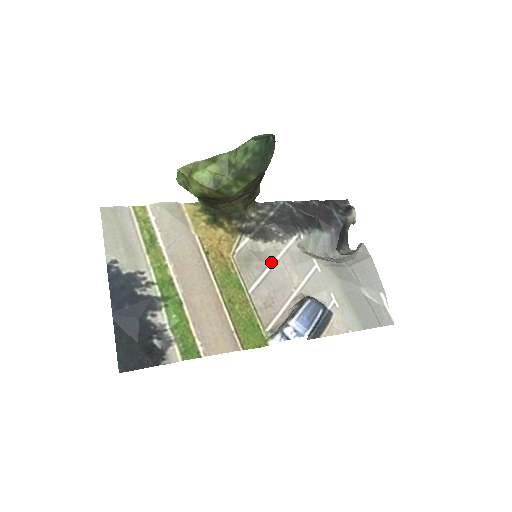
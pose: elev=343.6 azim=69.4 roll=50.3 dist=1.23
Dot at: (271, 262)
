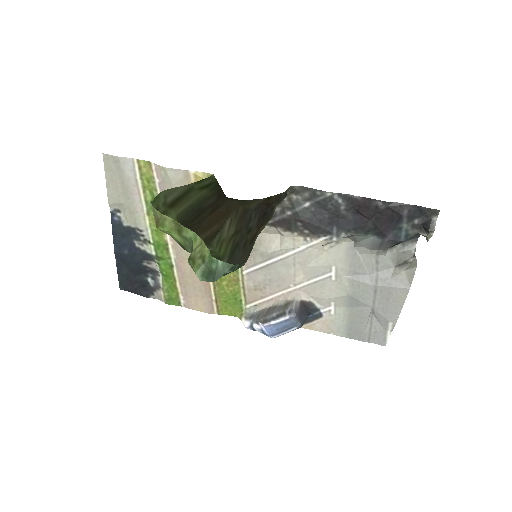
Dot at: (280, 255)
